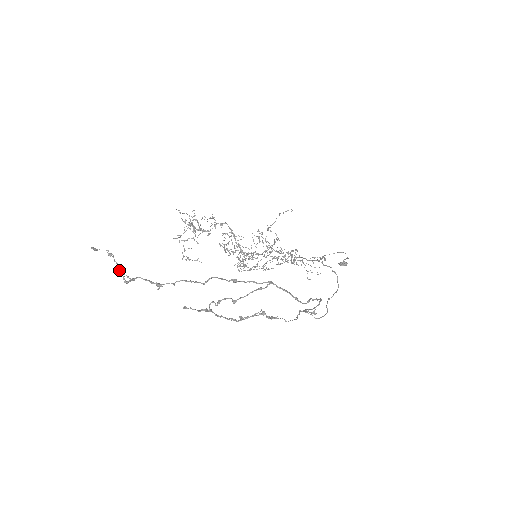
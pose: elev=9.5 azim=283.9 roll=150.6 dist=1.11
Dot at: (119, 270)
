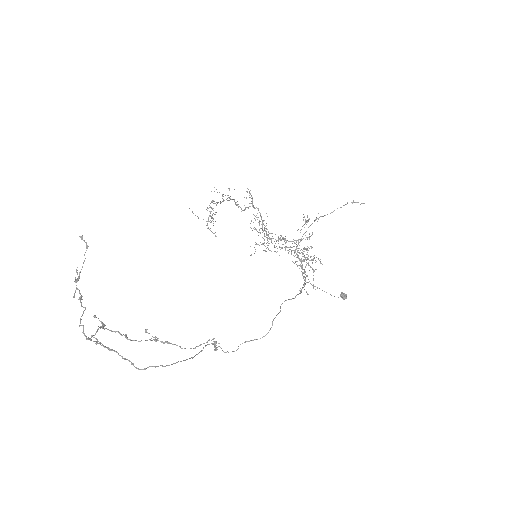
Dot at: occluded
